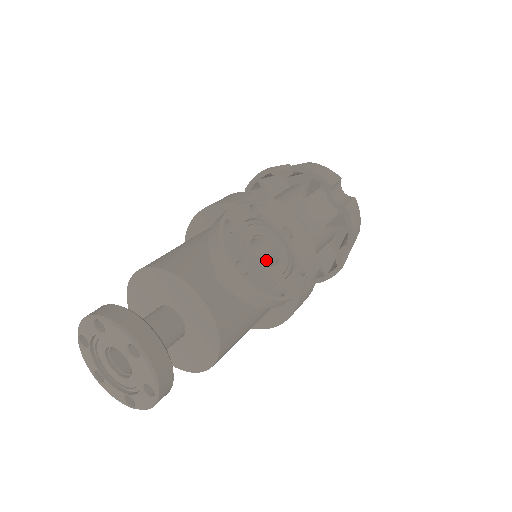
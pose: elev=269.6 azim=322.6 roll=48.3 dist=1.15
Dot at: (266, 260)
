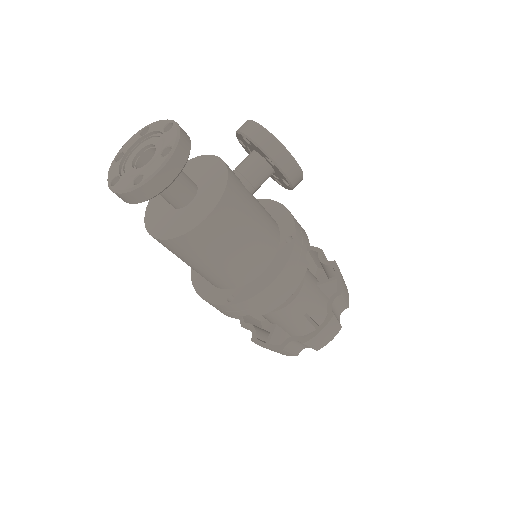
Dot at: occluded
